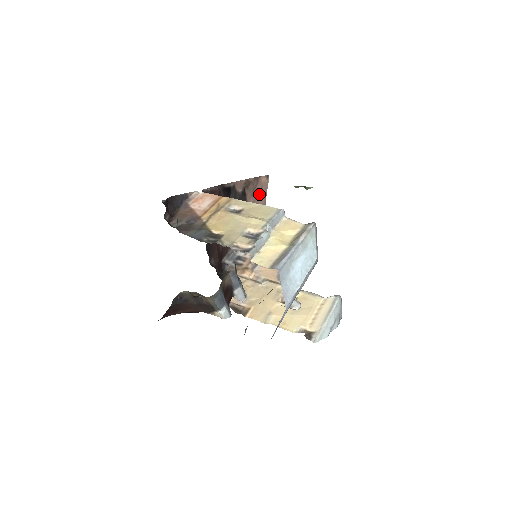
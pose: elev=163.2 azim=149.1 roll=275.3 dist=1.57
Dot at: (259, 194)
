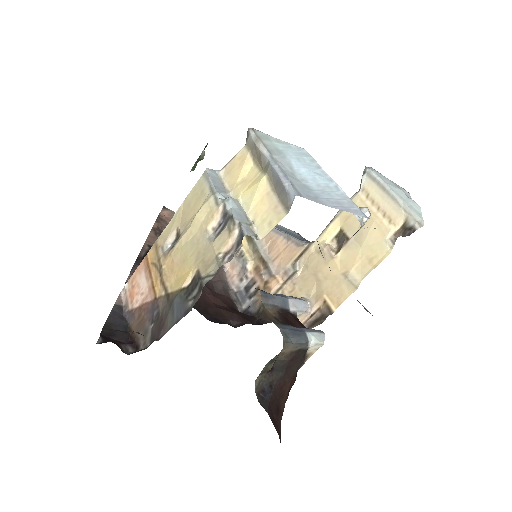
Dot at: occluded
